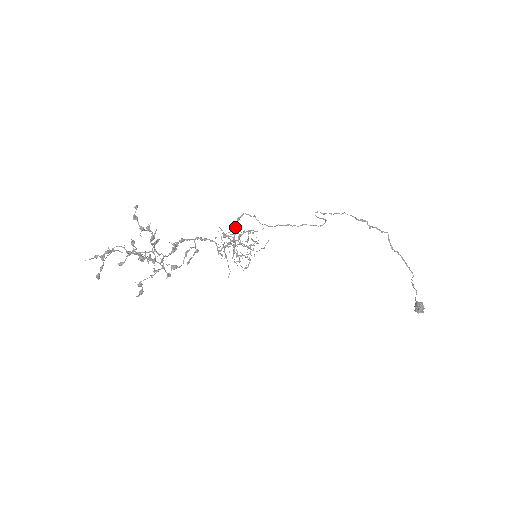
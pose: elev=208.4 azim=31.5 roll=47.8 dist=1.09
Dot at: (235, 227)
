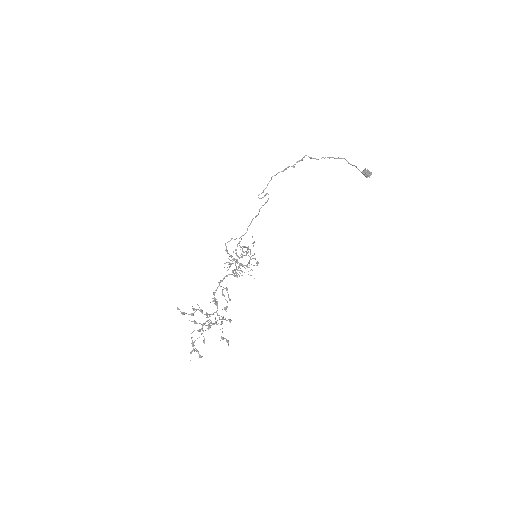
Dot at: (230, 256)
